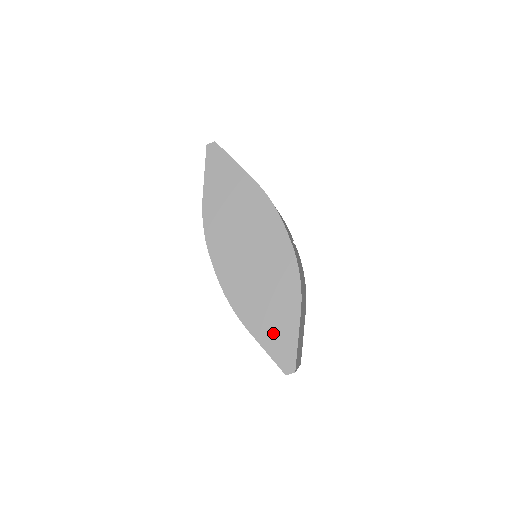
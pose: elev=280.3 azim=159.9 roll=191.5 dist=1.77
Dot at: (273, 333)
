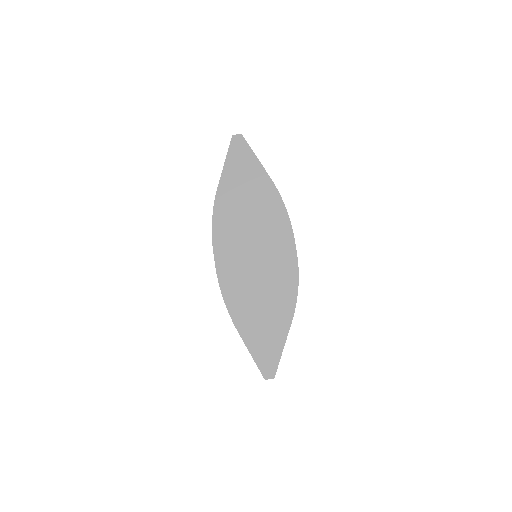
Dot at: (261, 336)
